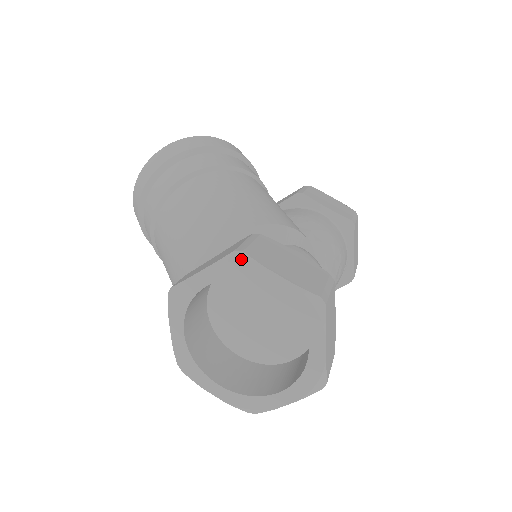
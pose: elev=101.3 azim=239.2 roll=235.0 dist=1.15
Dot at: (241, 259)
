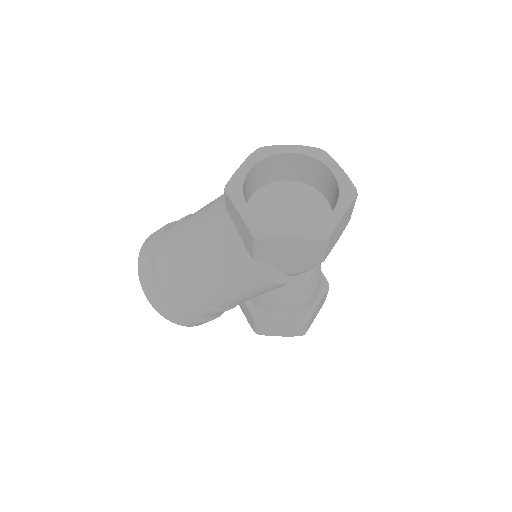
Dot at: (264, 148)
